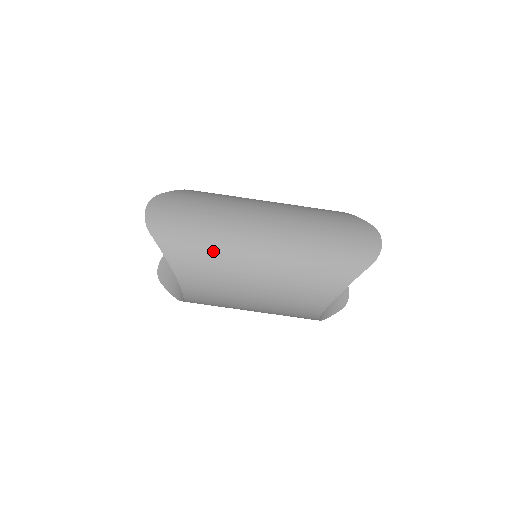
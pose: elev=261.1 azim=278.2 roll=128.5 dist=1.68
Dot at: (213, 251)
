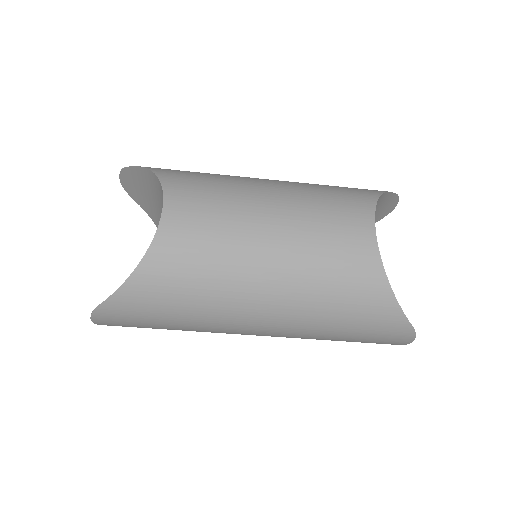
Dot at: occluded
